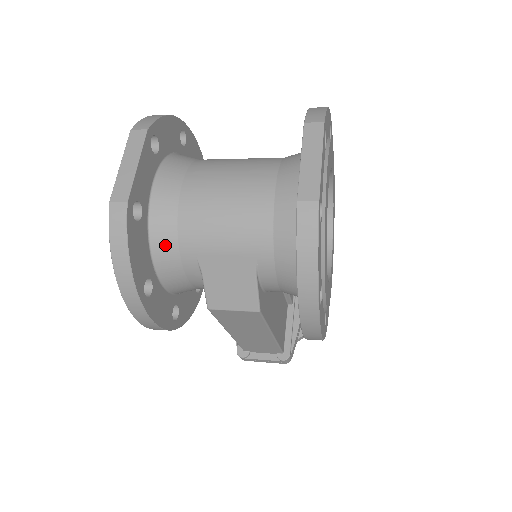
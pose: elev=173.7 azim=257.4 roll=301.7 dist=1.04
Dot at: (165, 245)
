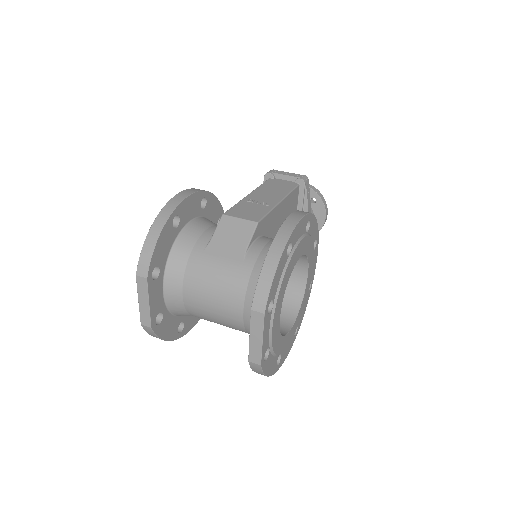
Dot at: (183, 315)
